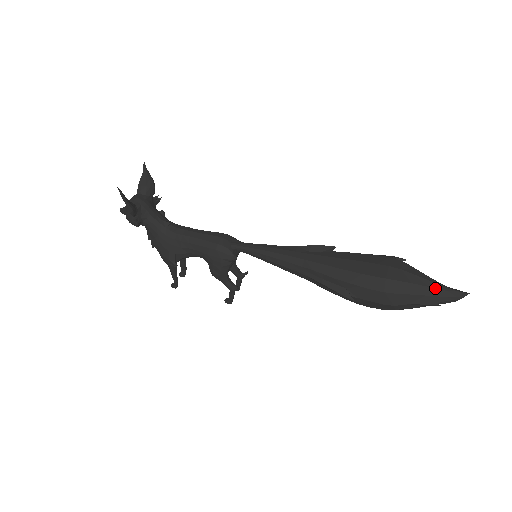
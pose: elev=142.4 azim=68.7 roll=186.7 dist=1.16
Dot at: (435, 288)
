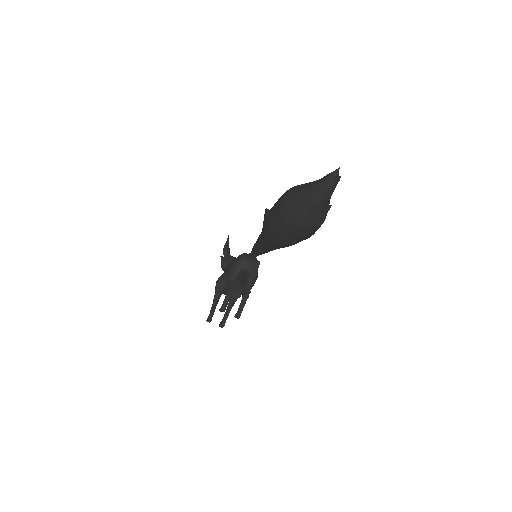
Dot at: occluded
